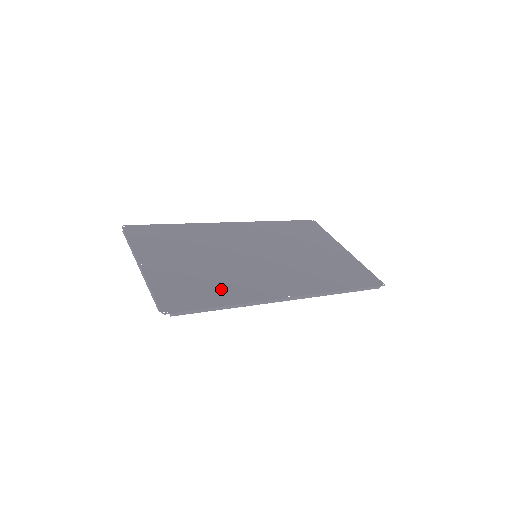
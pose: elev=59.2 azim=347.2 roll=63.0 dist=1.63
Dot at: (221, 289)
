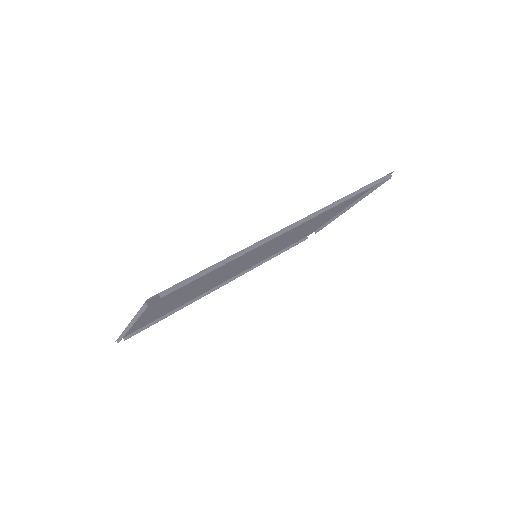
Dot at: occluded
